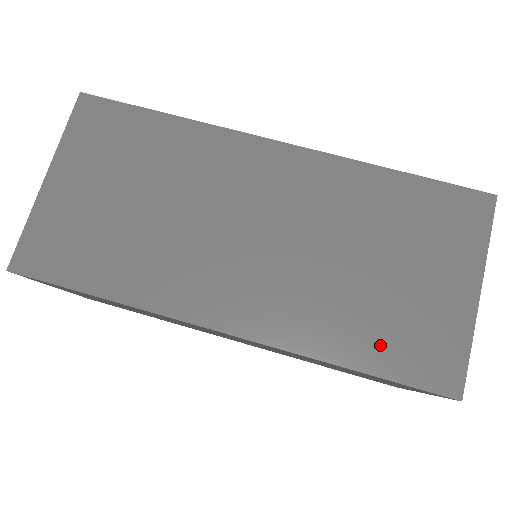
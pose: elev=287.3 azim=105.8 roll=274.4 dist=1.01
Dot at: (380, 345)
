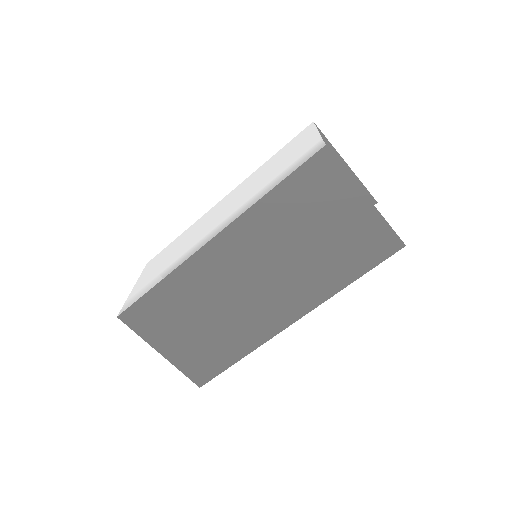
Dot at: (352, 263)
